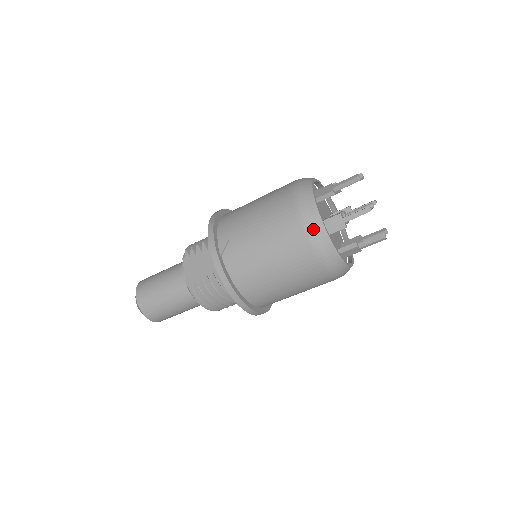
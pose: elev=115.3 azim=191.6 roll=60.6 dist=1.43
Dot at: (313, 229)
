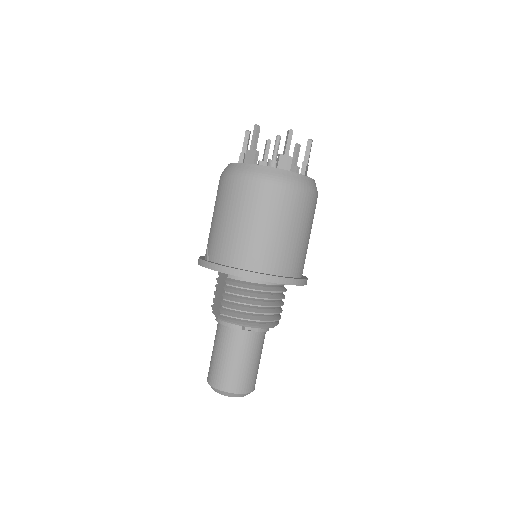
Dot at: (233, 171)
